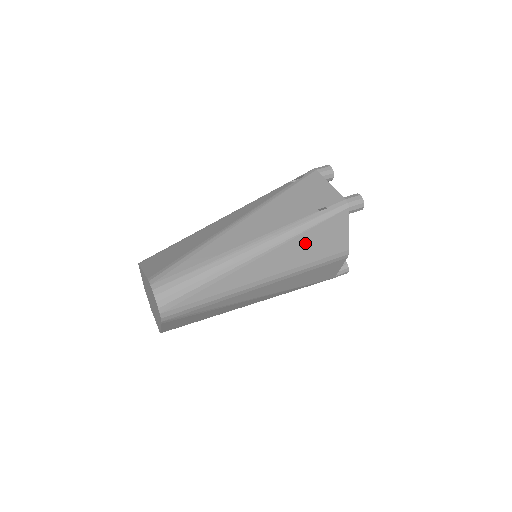
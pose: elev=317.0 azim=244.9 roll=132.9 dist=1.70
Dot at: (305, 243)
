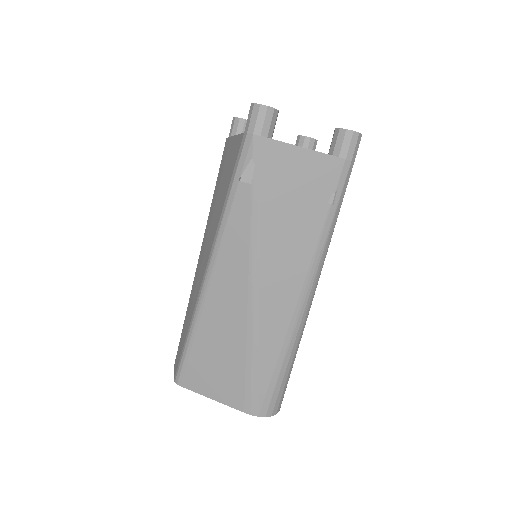
Dot at: occluded
